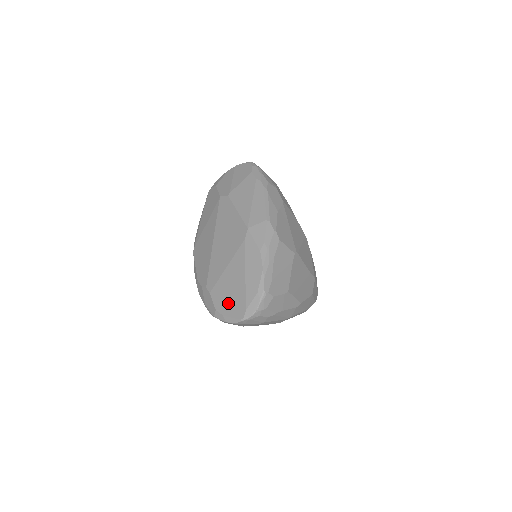
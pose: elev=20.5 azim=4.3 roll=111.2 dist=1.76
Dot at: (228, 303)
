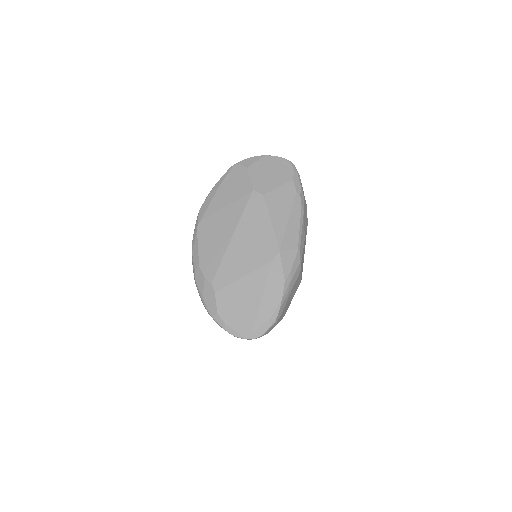
Dot at: (234, 314)
